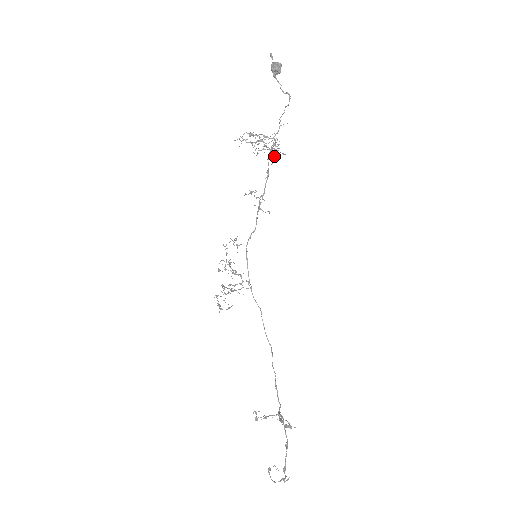
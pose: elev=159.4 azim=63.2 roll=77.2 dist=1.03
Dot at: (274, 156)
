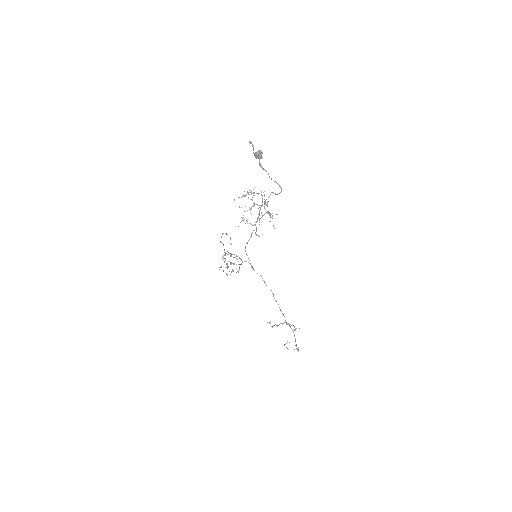
Dot at: occluded
